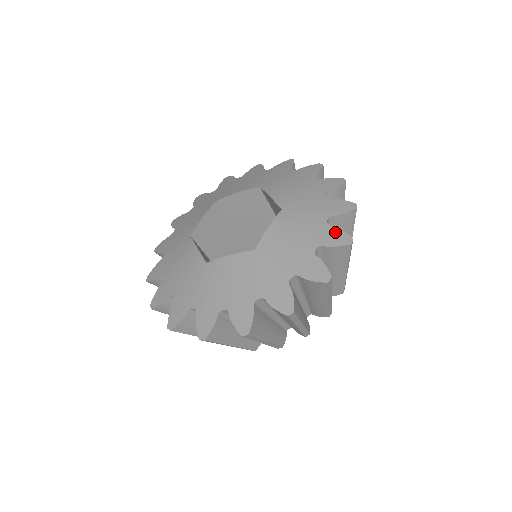
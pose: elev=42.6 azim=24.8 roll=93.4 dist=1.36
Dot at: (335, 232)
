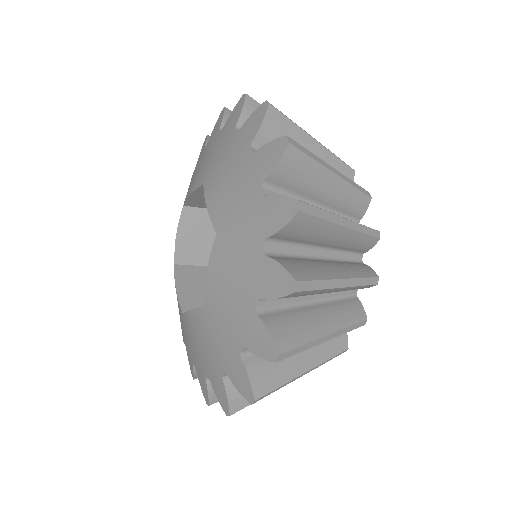
Dot at: (273, 270)
